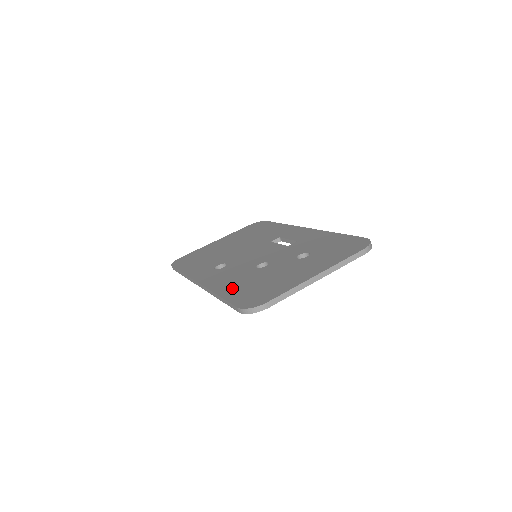
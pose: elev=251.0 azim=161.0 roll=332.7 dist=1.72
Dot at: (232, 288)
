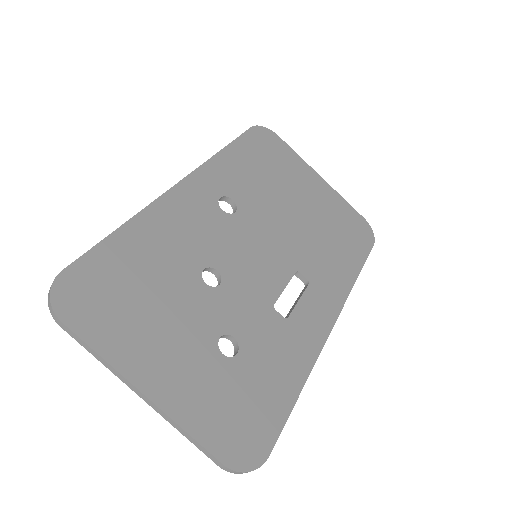
Dot at: (139, 244)
